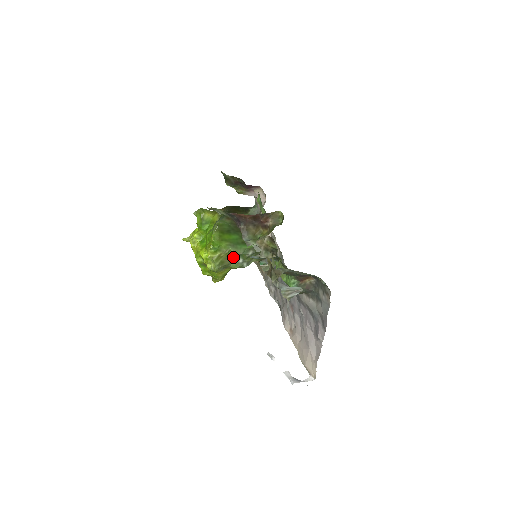
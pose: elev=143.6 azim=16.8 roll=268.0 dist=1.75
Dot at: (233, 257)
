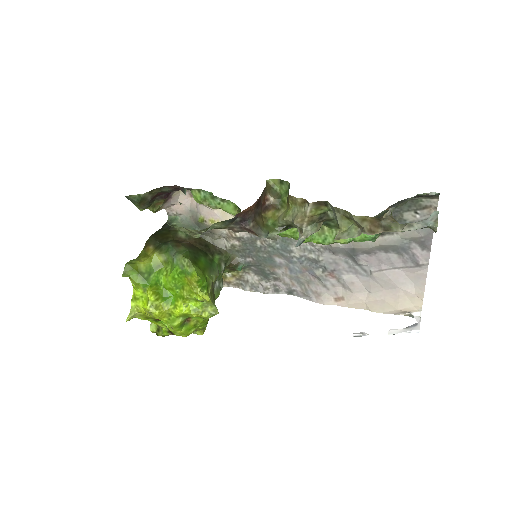
Dot at: (213, 285)
